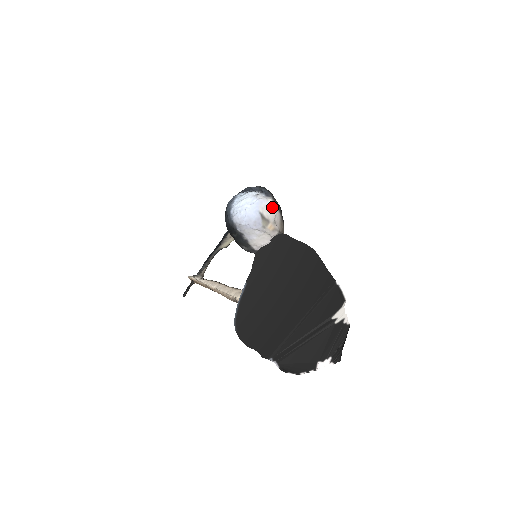
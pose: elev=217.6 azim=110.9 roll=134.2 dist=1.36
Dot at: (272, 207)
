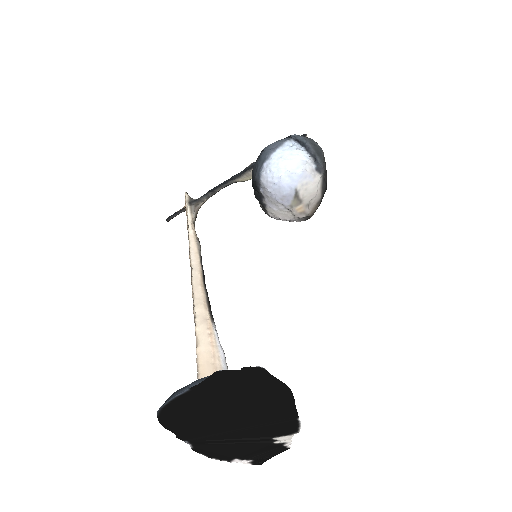
Dot at: (315, 187)
